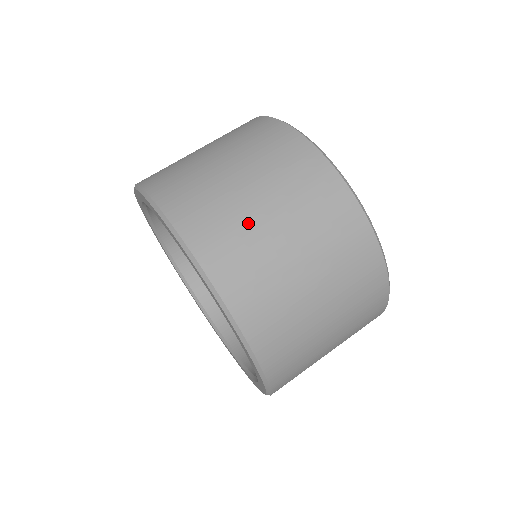
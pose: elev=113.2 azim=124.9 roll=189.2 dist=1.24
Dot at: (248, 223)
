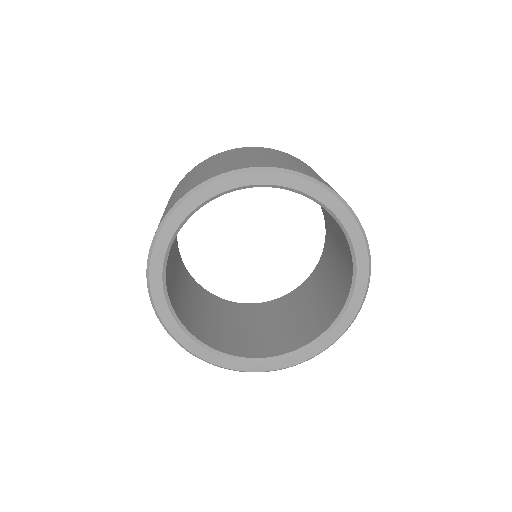
Dot at: (183, 188)
